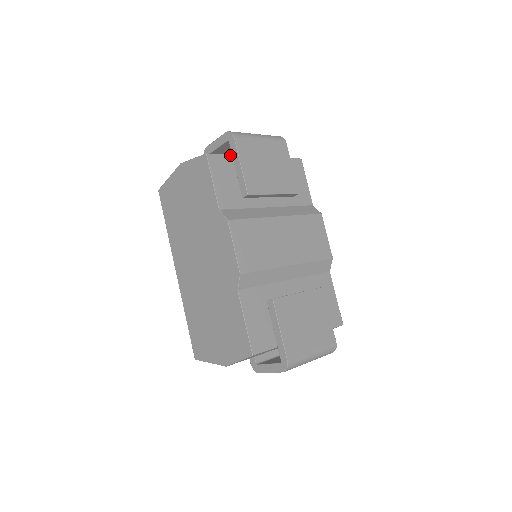
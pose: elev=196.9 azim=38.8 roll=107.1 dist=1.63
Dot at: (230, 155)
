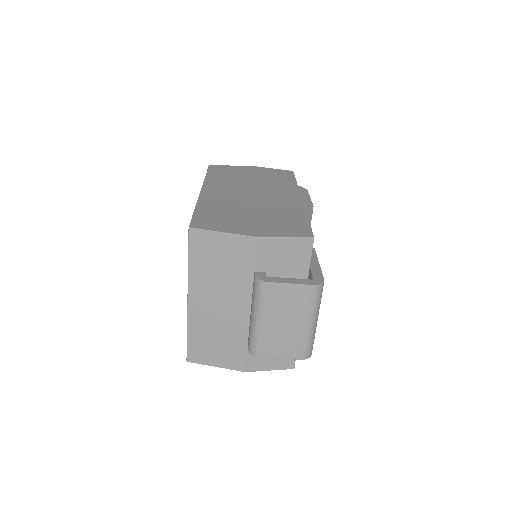
Dot at: occluded
